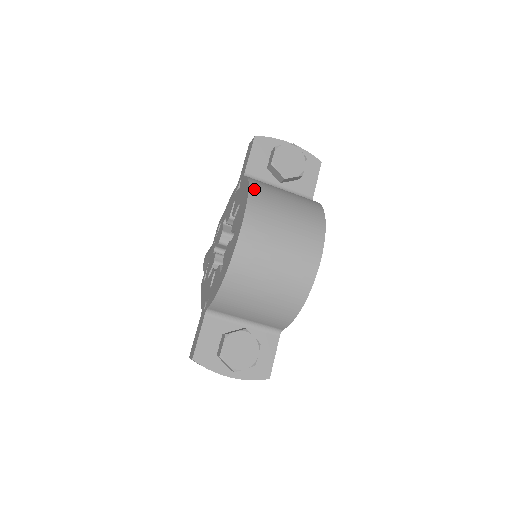
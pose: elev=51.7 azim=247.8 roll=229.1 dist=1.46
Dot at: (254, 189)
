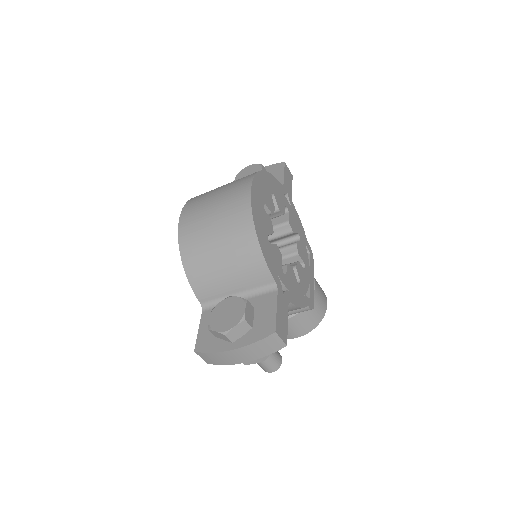
Dot at: occluded
